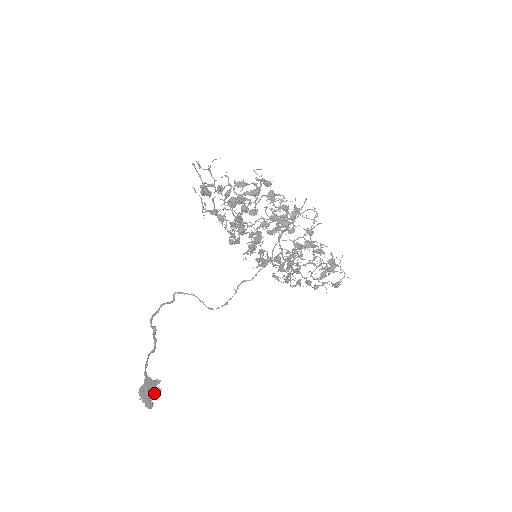
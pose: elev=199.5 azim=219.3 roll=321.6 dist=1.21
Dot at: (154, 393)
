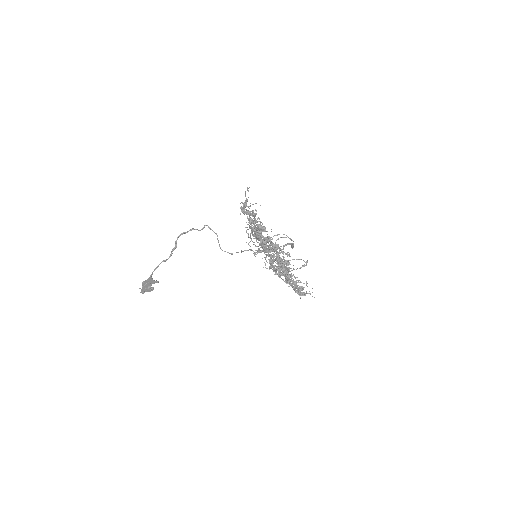
Dot at: (149, 290)
